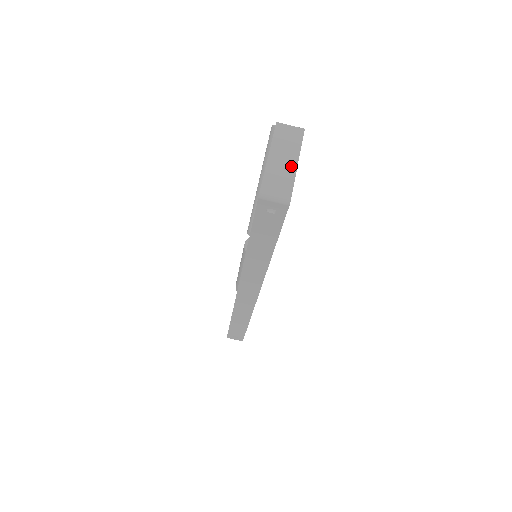
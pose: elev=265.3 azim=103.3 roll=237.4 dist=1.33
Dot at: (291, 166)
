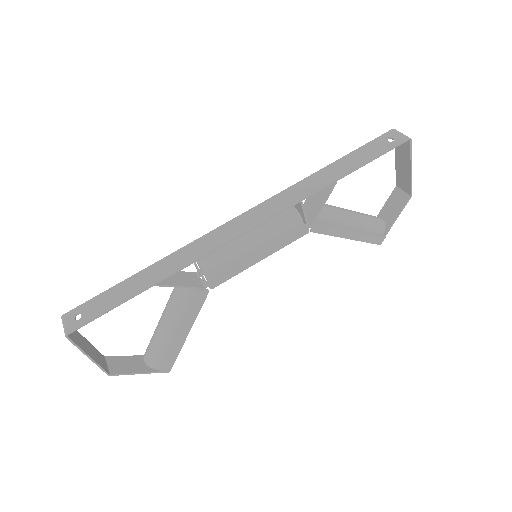
Dot at: (409, 163)
